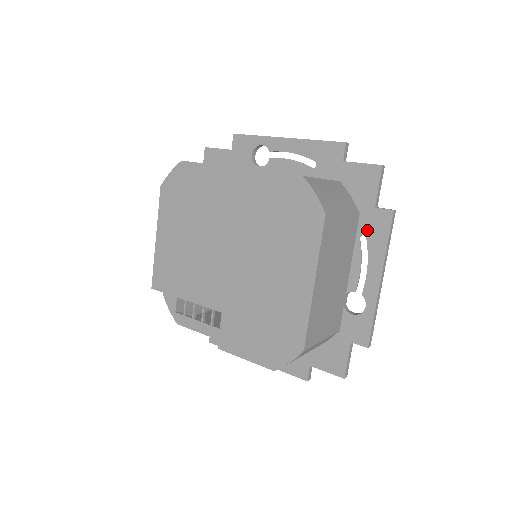
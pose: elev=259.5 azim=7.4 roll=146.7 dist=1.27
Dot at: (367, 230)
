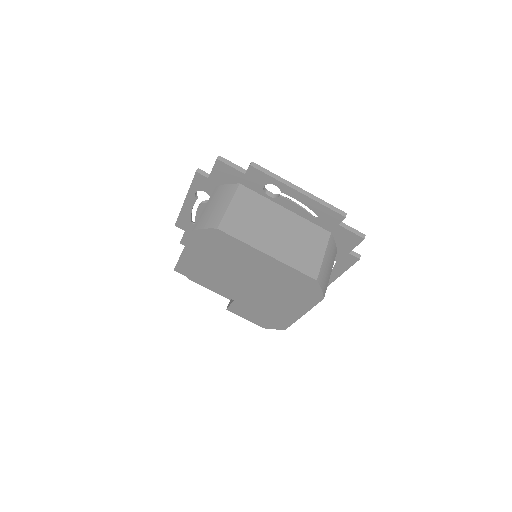
Dot at: (338, 260)
